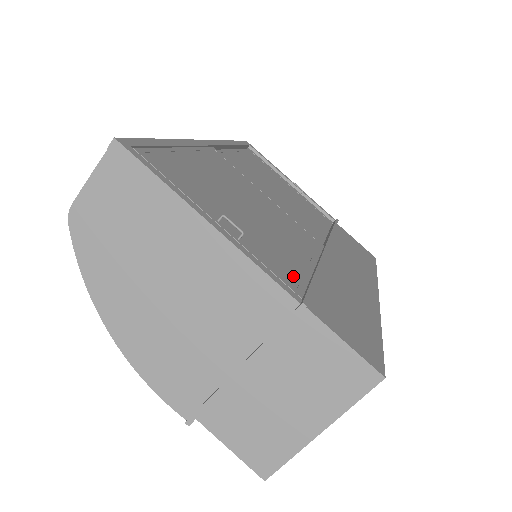
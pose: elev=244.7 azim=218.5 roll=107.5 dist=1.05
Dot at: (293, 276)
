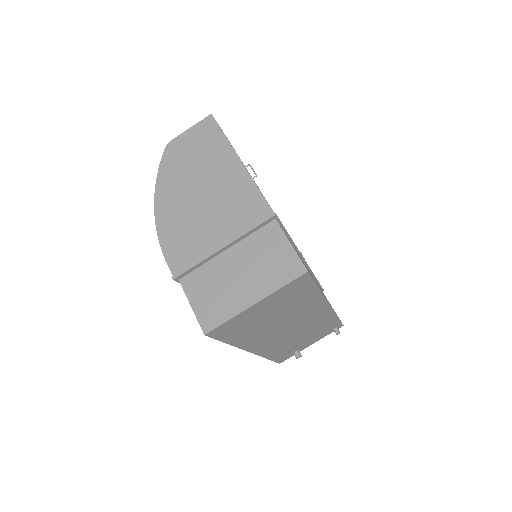
Dot at: occluded
